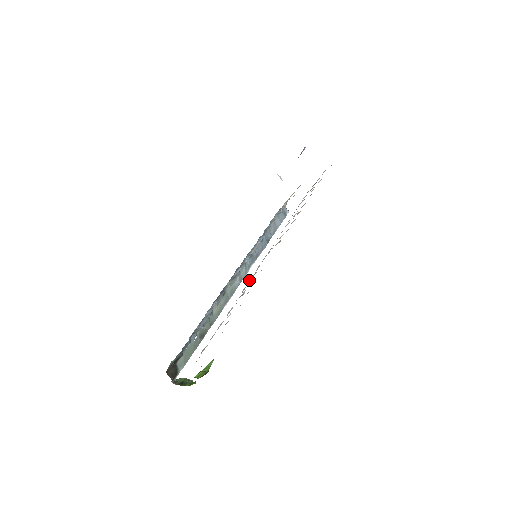
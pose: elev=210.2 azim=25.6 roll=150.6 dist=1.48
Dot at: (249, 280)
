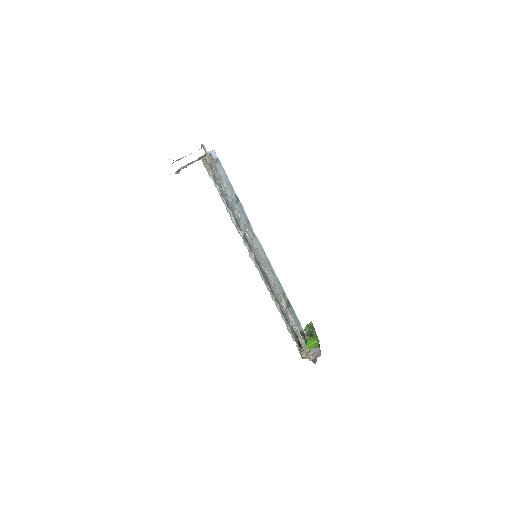
Dot at: (276, 289)
